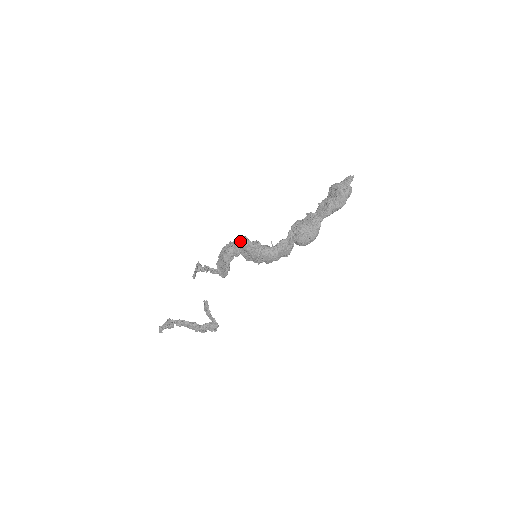
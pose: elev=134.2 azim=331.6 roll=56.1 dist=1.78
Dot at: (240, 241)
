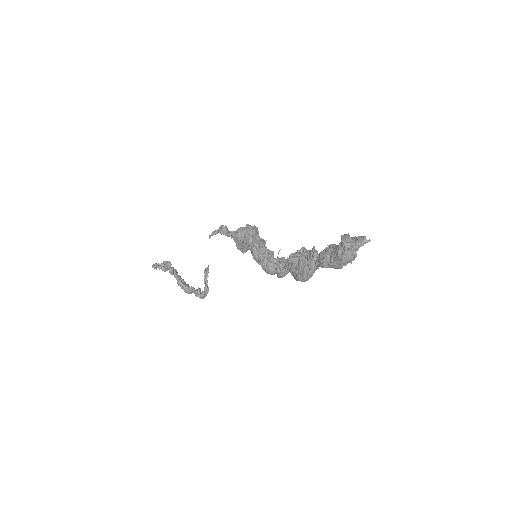
Dot at: occluded
